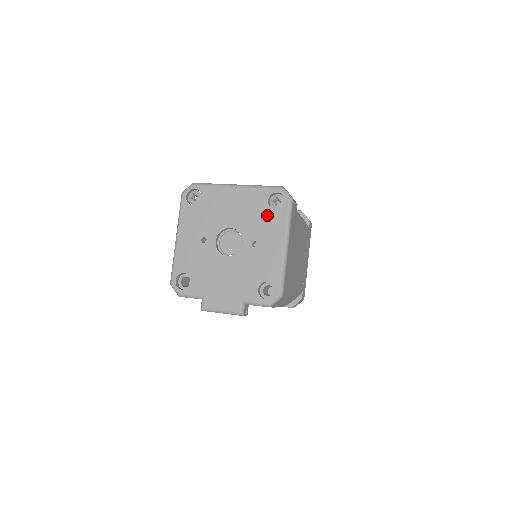
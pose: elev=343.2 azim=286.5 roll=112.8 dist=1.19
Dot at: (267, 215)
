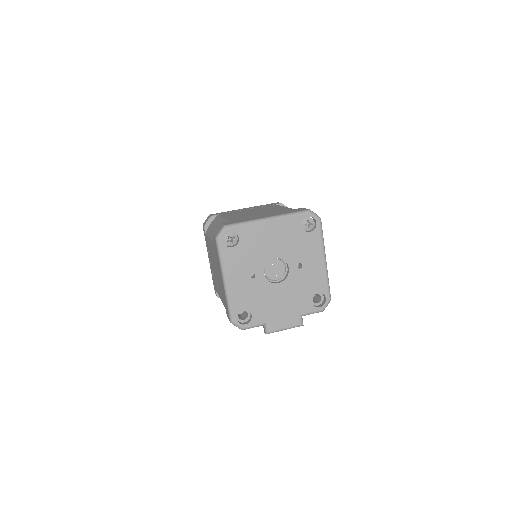
Dot at: (304, 239)
